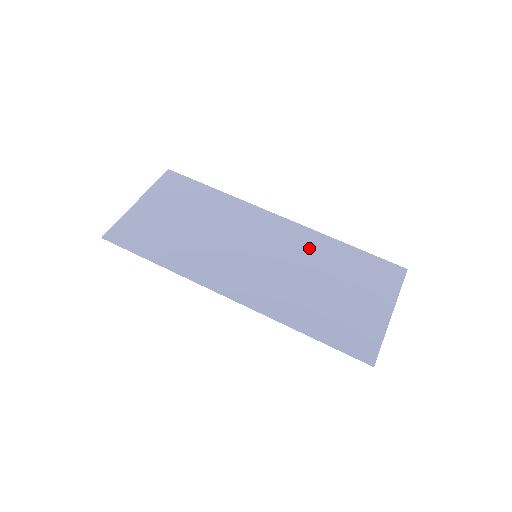
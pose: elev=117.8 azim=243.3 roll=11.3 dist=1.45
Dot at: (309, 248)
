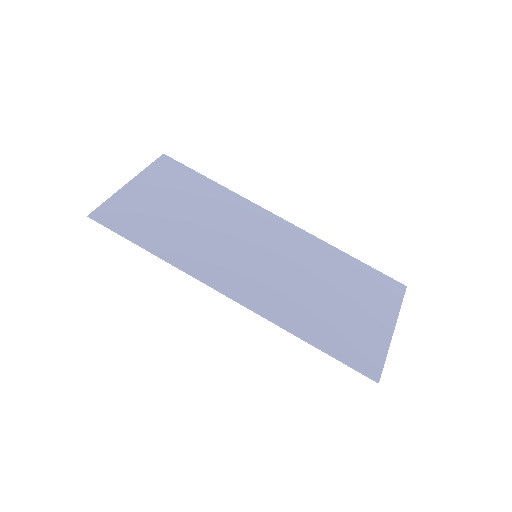
Dot at: (311, 254)
